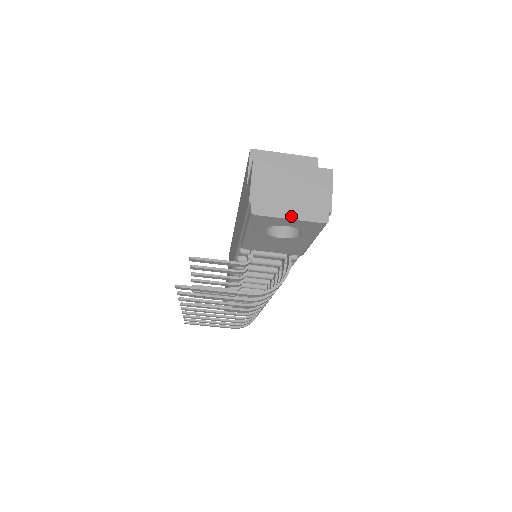
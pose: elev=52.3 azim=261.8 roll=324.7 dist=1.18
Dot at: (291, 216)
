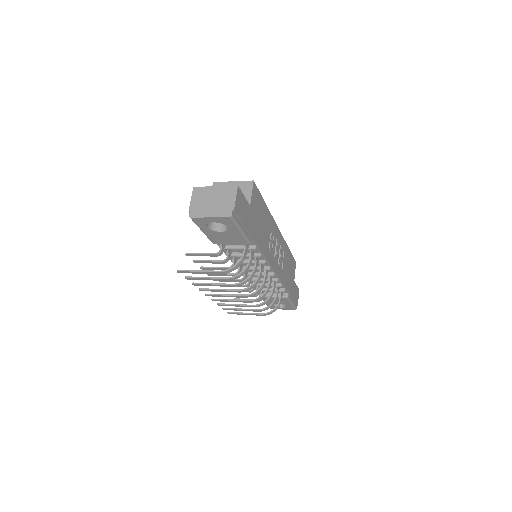
Dot at: (210, 216)
